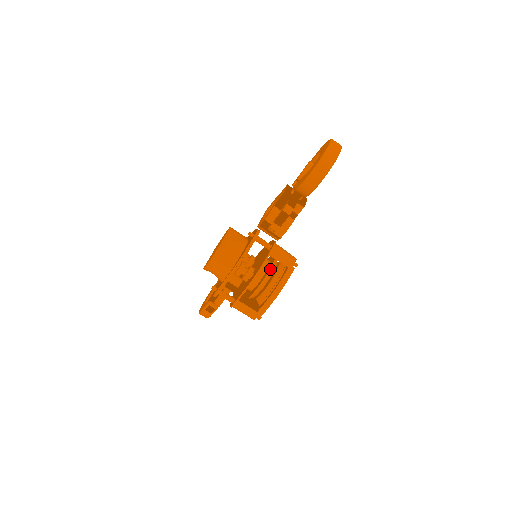
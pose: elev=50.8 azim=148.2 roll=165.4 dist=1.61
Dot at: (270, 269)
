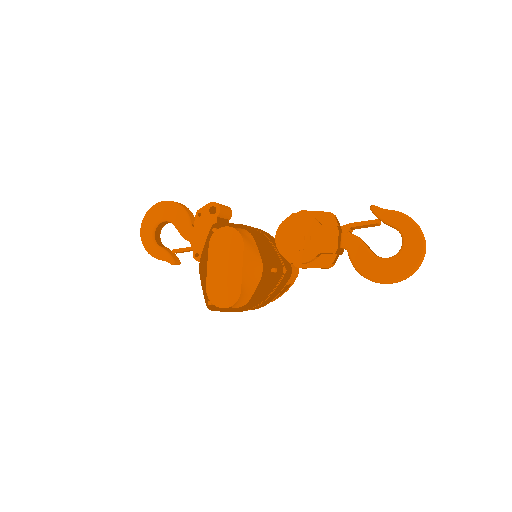
Dot at: occluded
